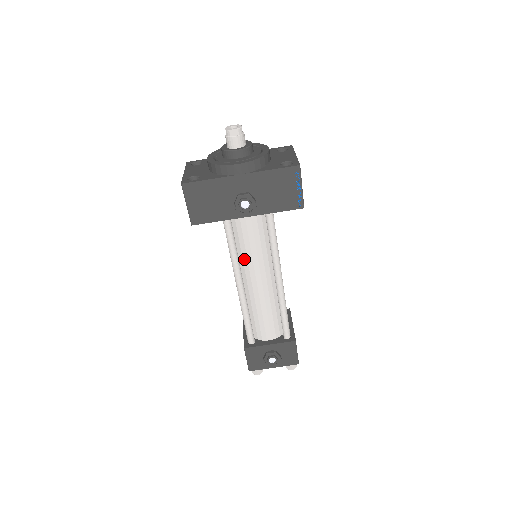
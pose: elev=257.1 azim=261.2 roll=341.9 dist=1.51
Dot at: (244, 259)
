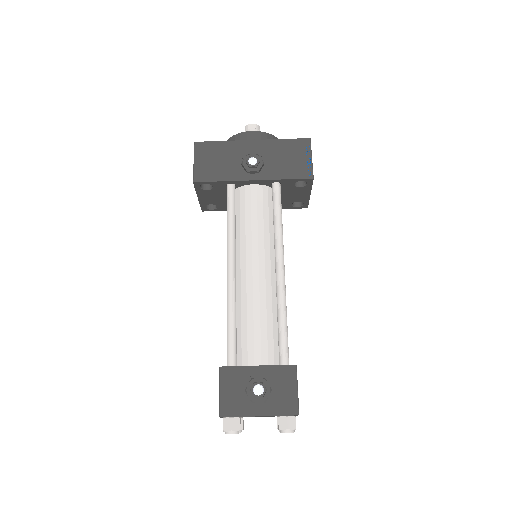
Dot at: (242, 238)
